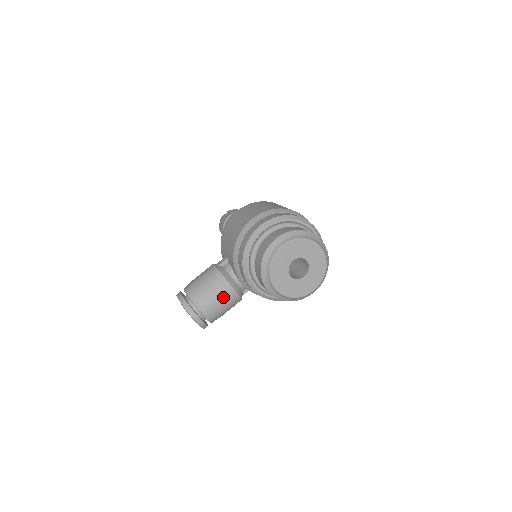
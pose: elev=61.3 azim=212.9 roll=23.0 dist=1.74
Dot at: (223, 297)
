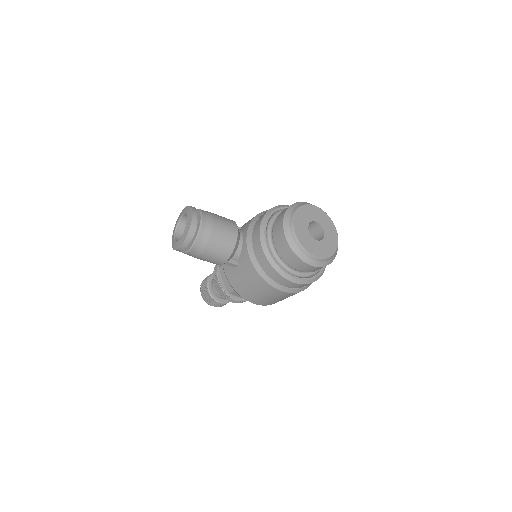
Dot at: (226, 229)
